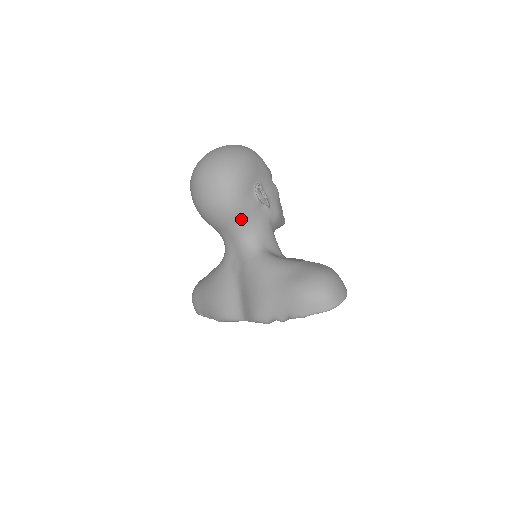
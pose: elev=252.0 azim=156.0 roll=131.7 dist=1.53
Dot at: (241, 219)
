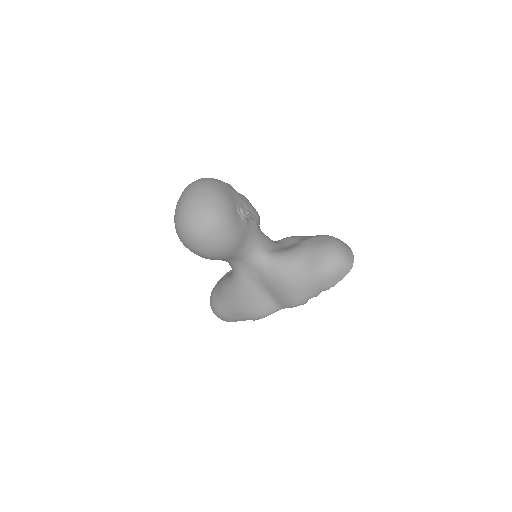
Dot at: (243, 243)
